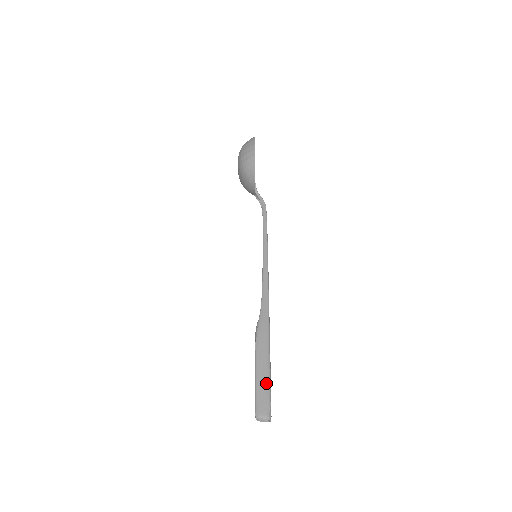
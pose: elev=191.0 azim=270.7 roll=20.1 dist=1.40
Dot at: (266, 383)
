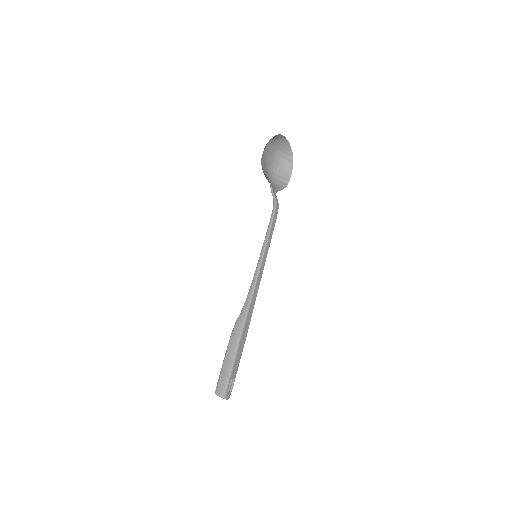
Dot at: (228, 370)
